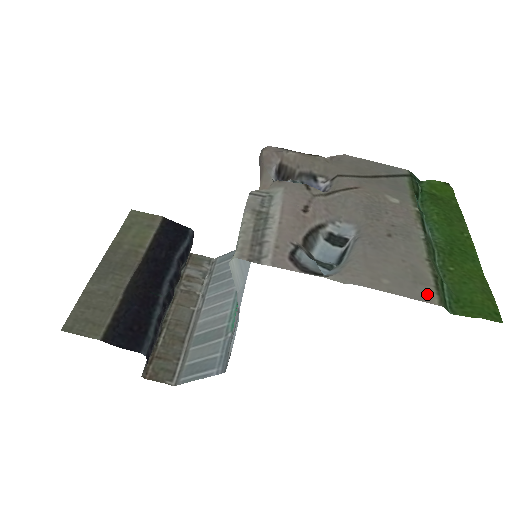
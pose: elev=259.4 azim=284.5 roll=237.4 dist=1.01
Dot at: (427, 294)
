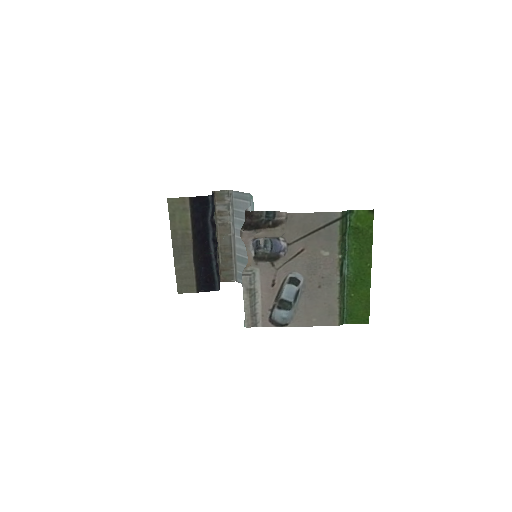
Dot at: (334, 321)
